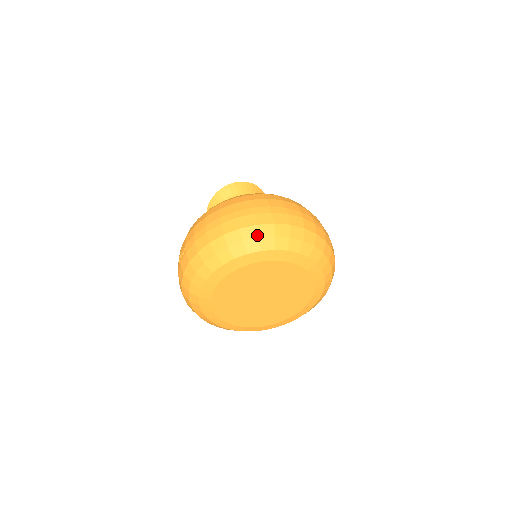
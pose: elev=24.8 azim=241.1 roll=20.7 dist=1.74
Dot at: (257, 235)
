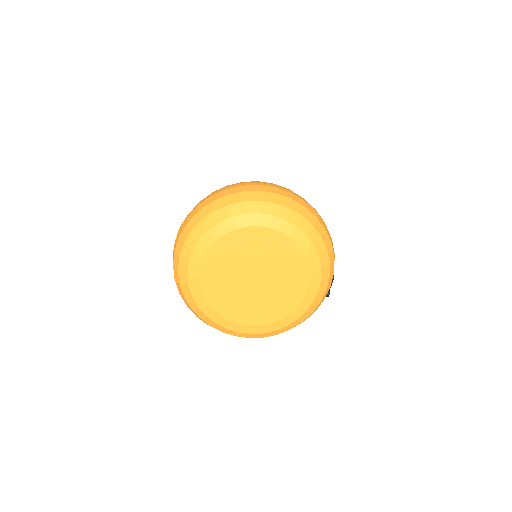
Dot at: (241, 199)
